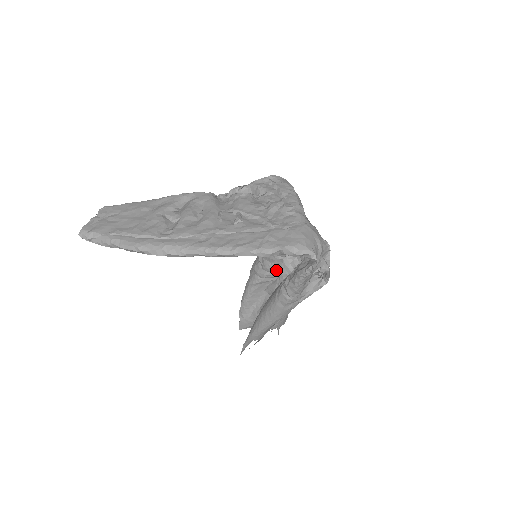
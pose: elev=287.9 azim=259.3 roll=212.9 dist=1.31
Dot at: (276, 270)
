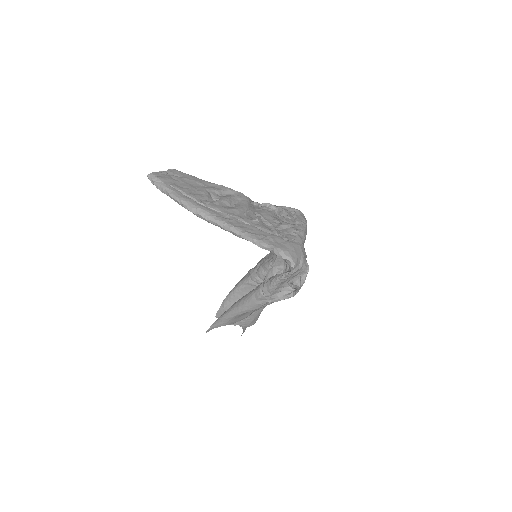
Dot at: occluded
